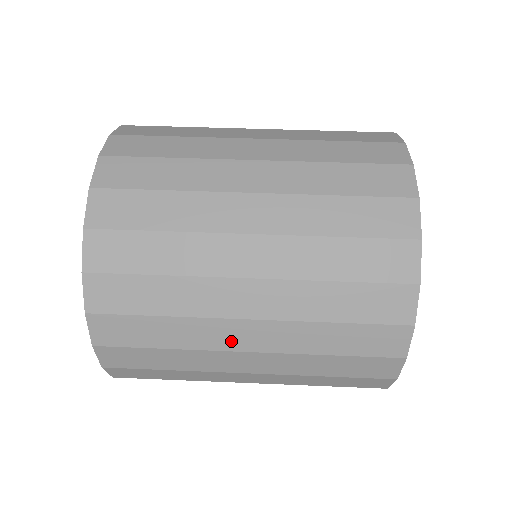
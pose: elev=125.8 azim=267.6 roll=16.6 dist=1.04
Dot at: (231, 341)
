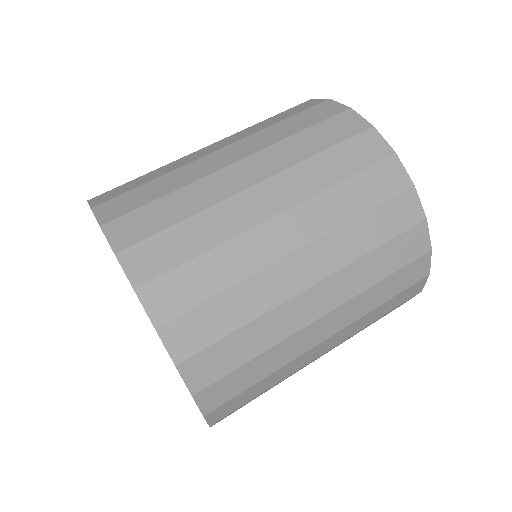
Dot at: (293, 283)
